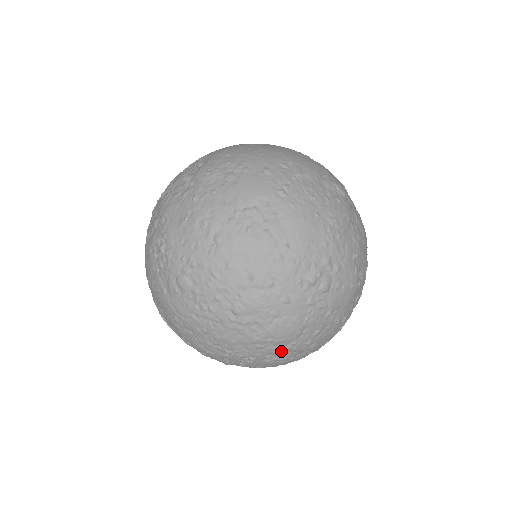
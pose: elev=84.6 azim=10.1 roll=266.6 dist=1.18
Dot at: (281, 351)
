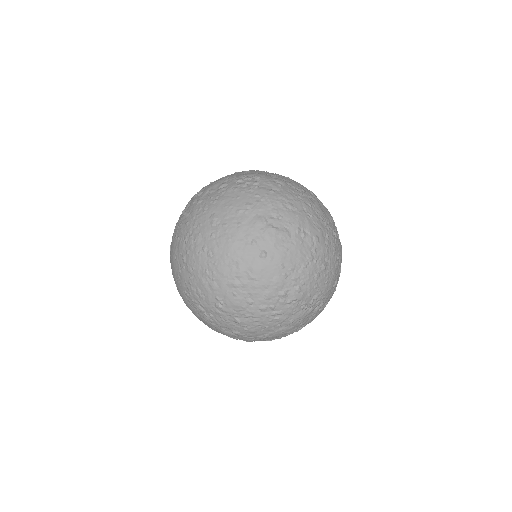
Dot at: (338, 234)
